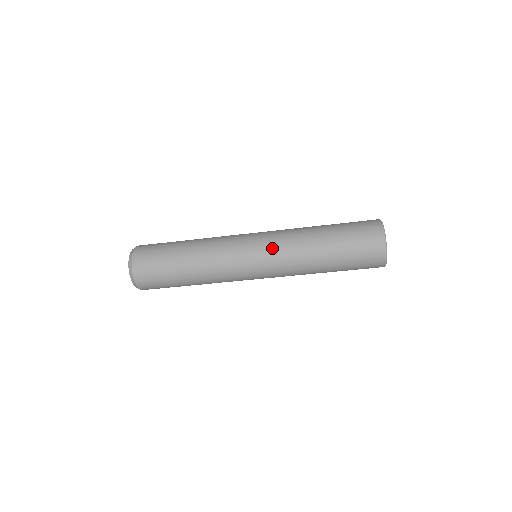
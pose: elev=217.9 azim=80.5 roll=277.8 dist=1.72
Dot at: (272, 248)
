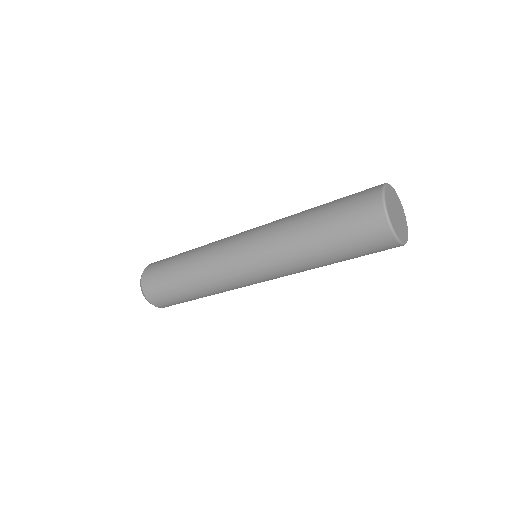
Dot at: (262, 260)
